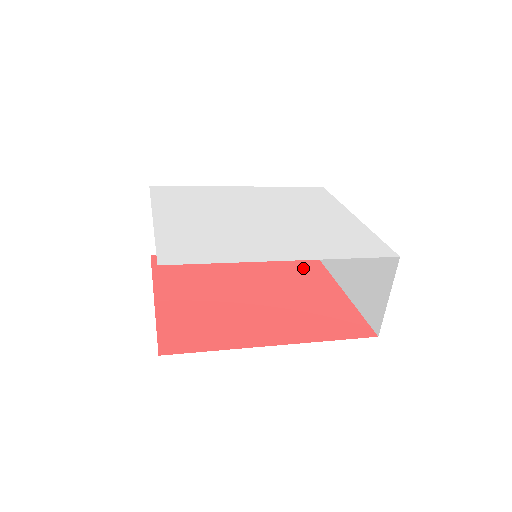
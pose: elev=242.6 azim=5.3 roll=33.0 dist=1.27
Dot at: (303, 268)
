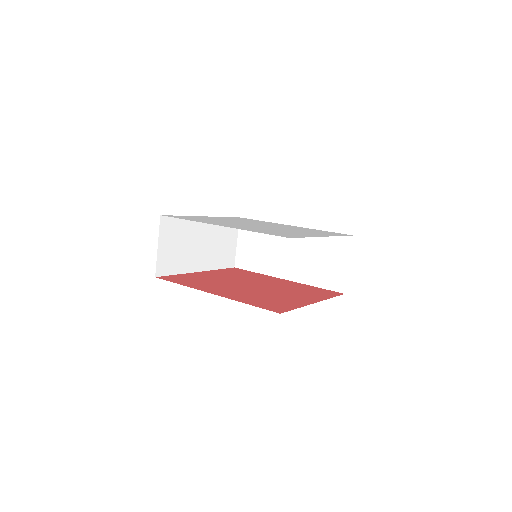
Dot at: (313, 293)
